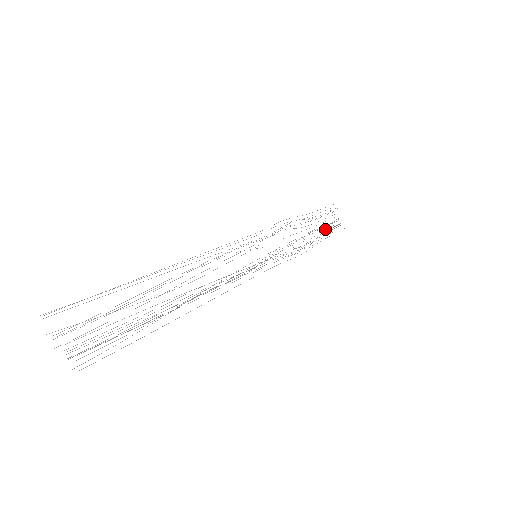
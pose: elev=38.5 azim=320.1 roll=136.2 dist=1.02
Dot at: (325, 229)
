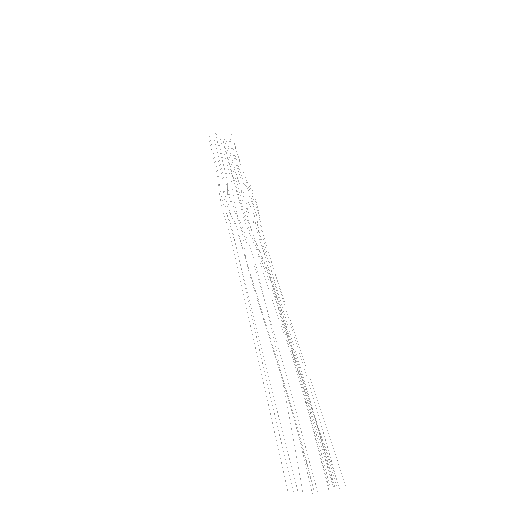
Dot at: (236, 165)
